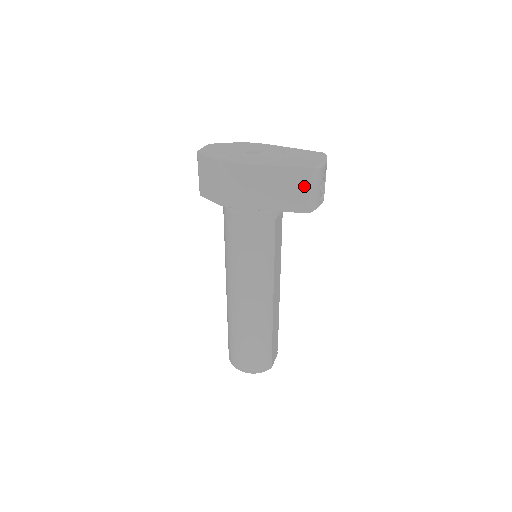
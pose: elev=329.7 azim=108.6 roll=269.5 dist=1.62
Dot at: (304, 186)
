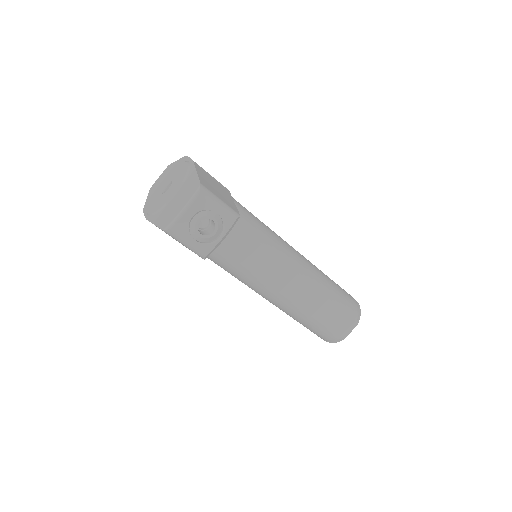
Dot at: occluded
